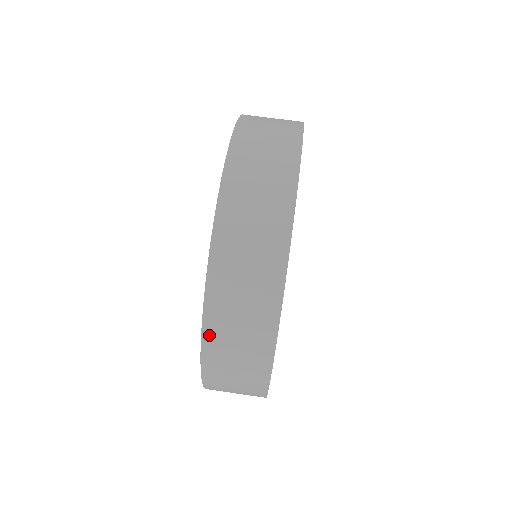
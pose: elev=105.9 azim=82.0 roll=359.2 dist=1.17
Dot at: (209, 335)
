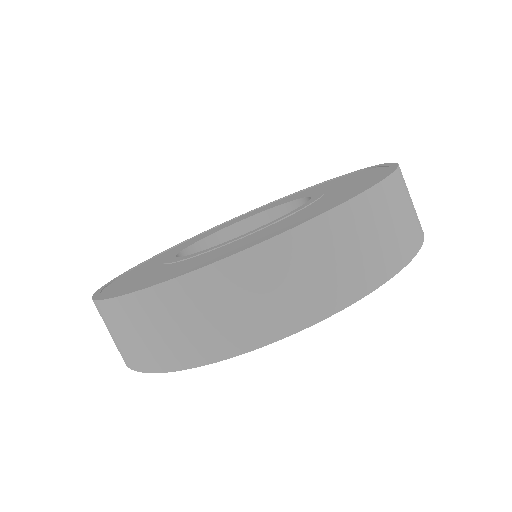
Dot at: (176, 288)
